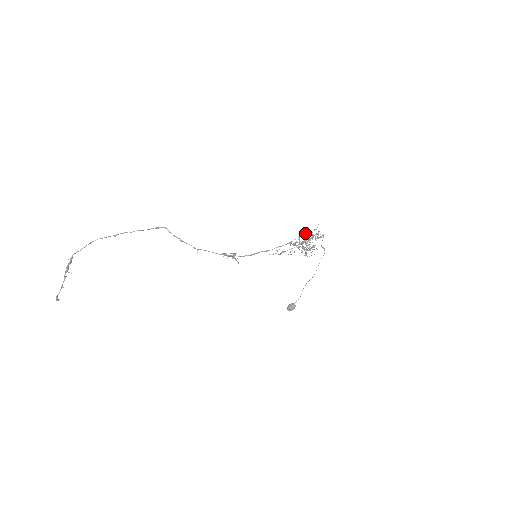
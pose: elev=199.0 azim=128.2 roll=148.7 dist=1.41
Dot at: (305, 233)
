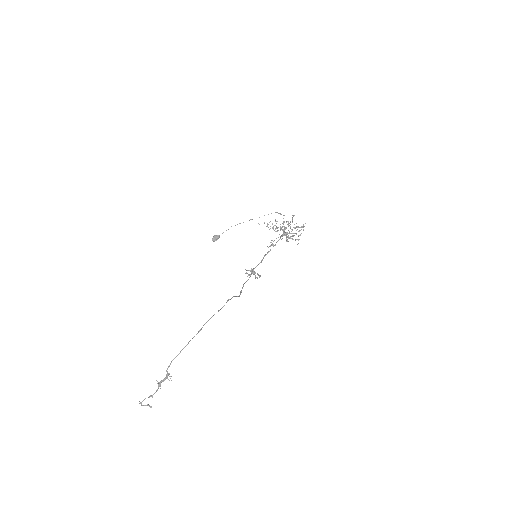
Dot at: occluded
